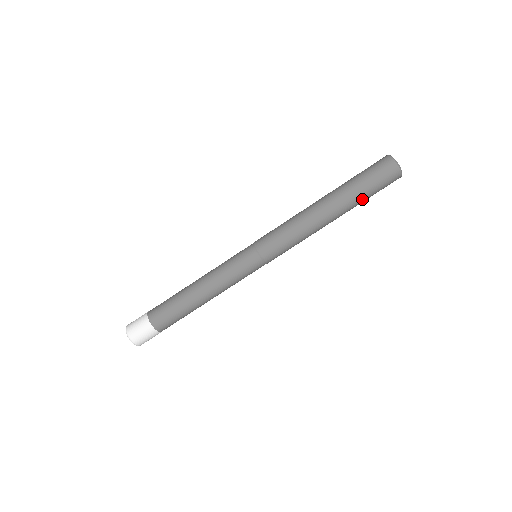
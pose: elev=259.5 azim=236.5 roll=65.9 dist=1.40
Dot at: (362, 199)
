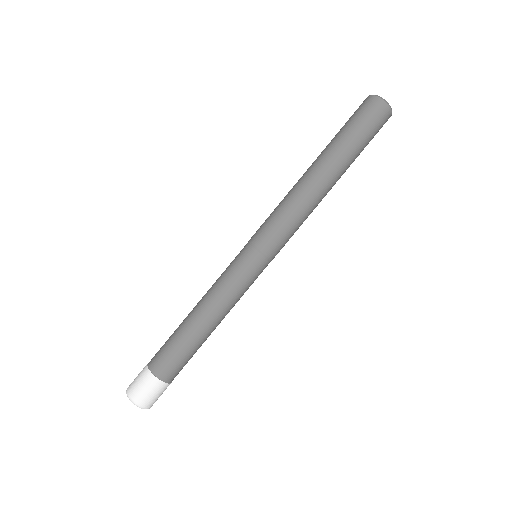
Dot at: (347, 142)
